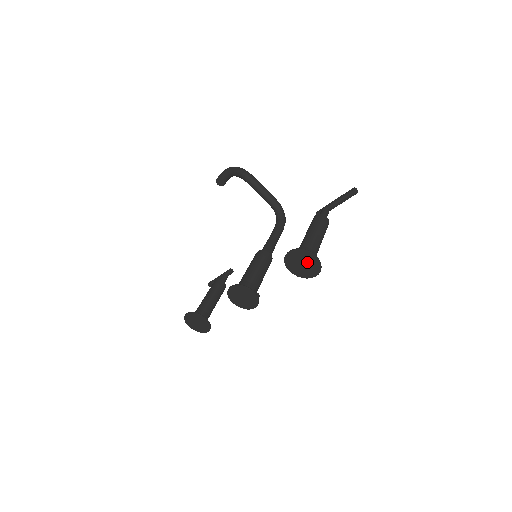
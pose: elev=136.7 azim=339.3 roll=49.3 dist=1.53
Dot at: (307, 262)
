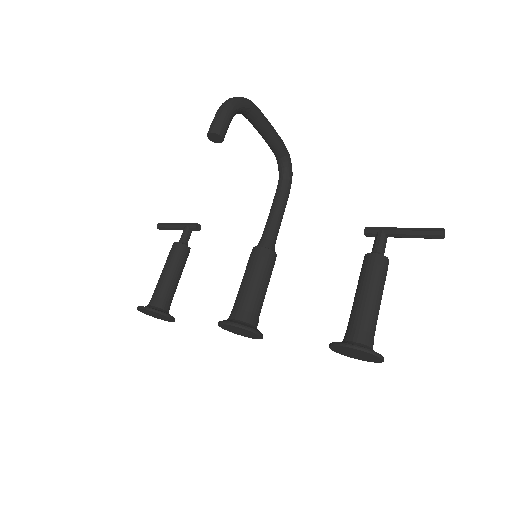
Dot at: (365, 356)
